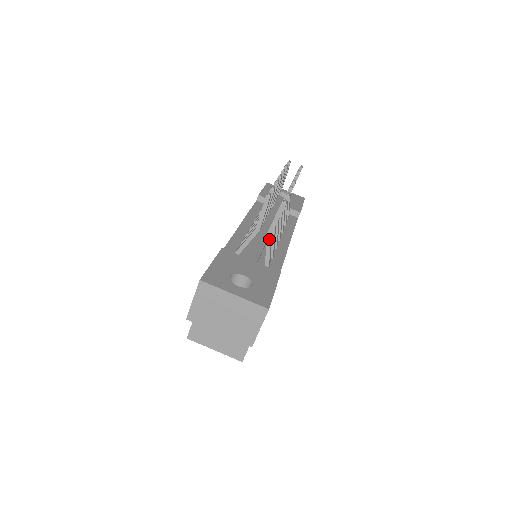
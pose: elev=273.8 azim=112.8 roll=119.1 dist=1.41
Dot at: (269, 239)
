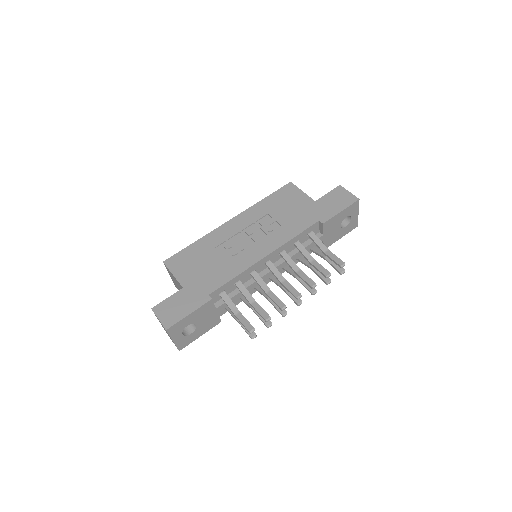
Dot at: (235, 318)
